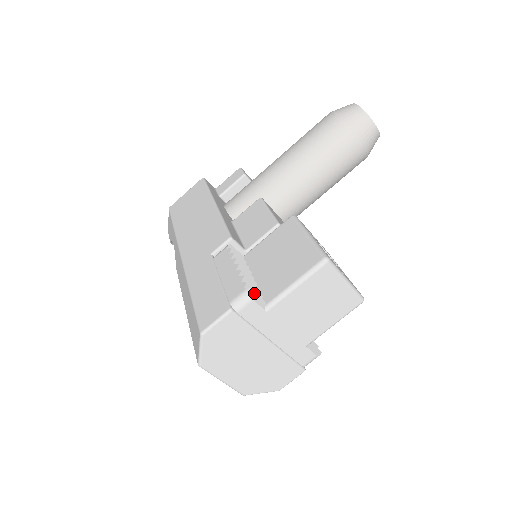
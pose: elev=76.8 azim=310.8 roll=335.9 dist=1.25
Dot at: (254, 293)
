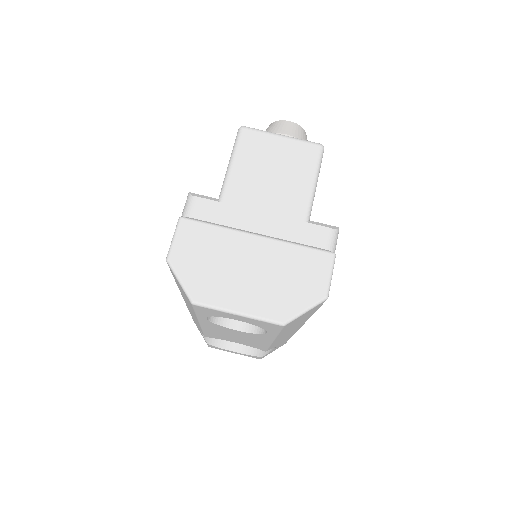
Dot at: (196, 194)
